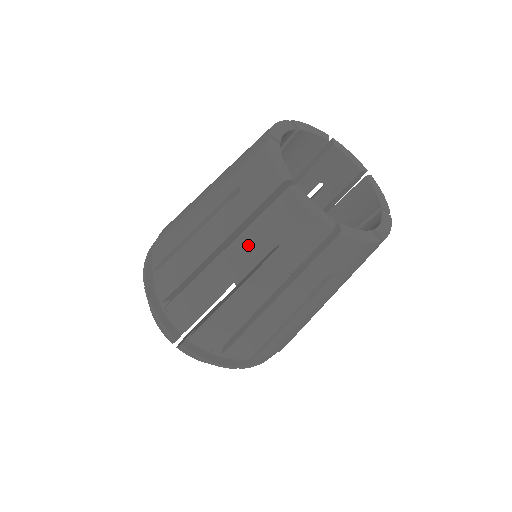
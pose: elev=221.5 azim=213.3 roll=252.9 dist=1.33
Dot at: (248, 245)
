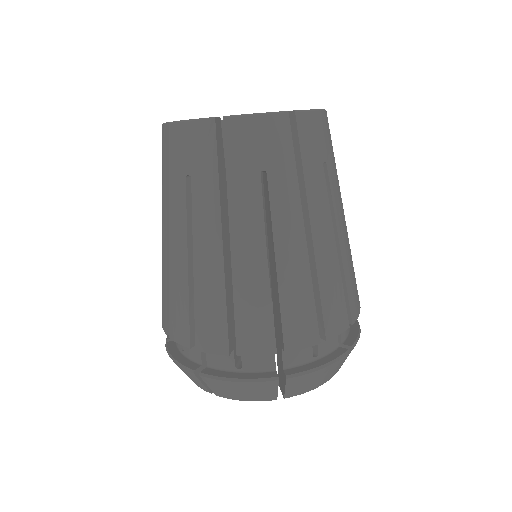
Dot at: (176, 202)
